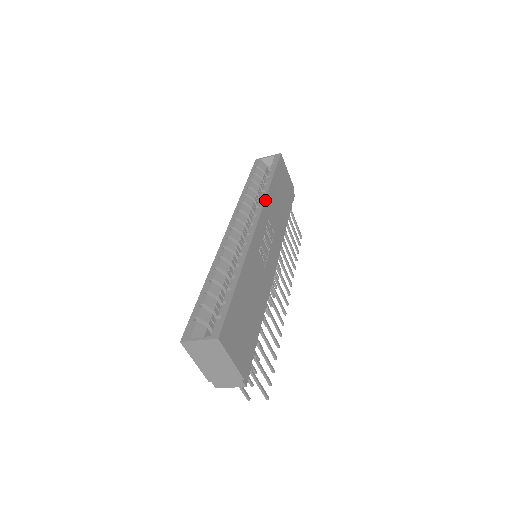
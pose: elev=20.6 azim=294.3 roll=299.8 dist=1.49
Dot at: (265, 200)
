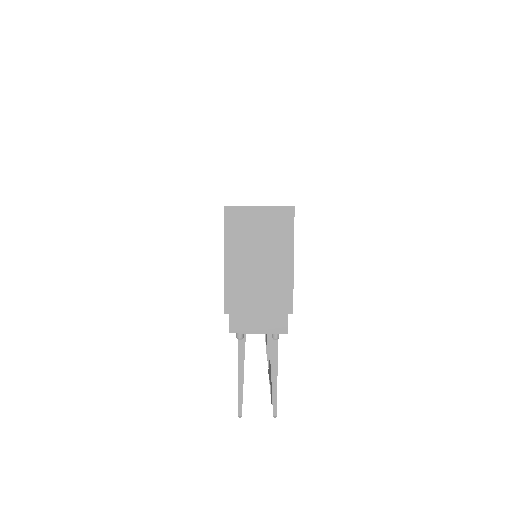
Dot at: occluded
